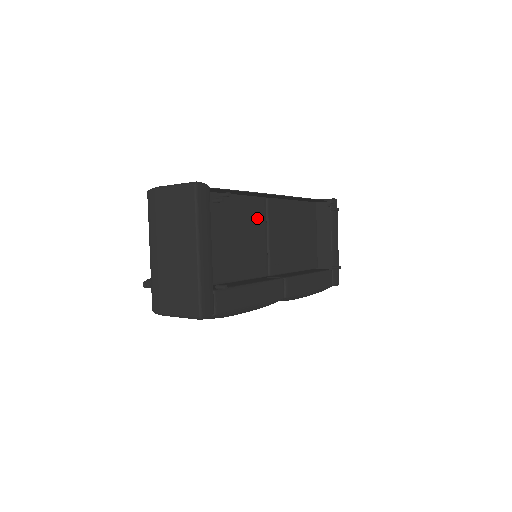
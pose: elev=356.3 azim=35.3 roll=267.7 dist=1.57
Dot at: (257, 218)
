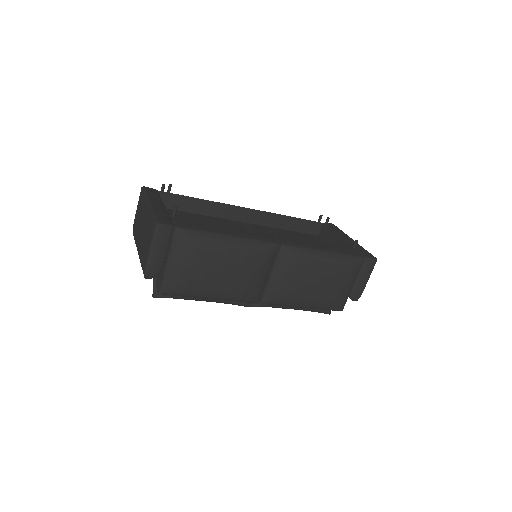
Dot at: (235, 227)
